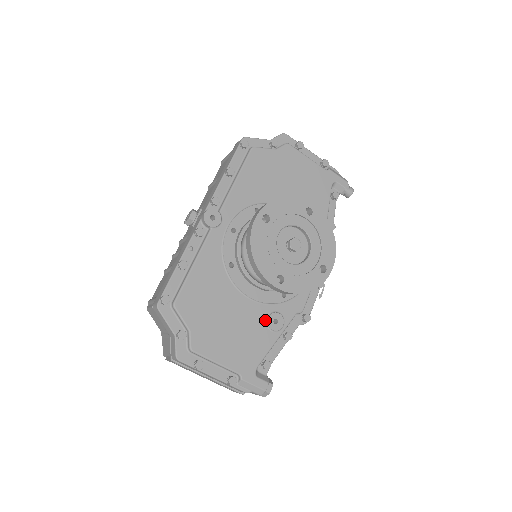
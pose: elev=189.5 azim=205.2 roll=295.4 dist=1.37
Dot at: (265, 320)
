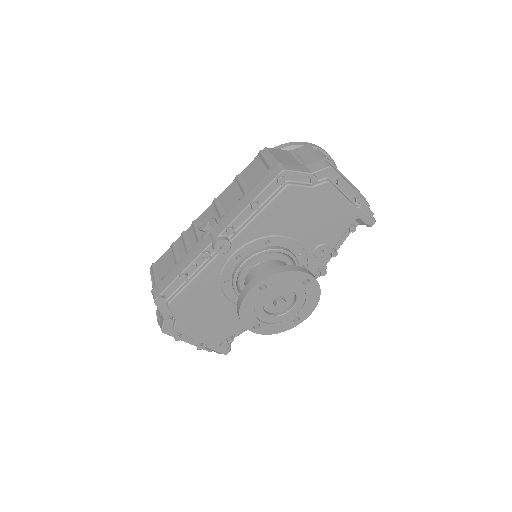
Dot at: occluded
